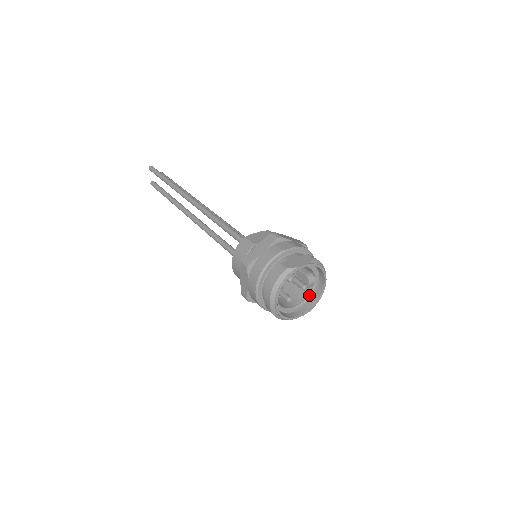
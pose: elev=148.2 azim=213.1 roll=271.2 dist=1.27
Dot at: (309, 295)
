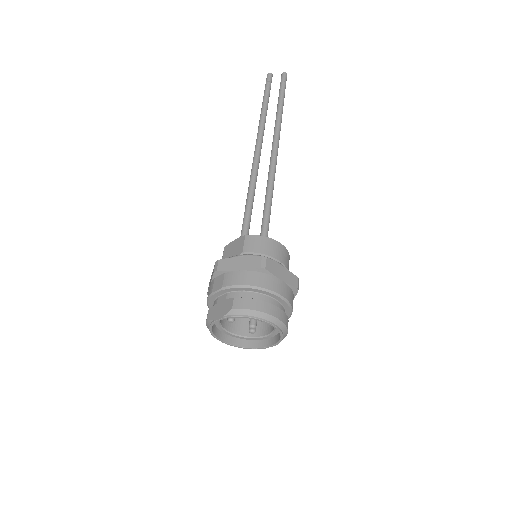
Dot at: occluded
